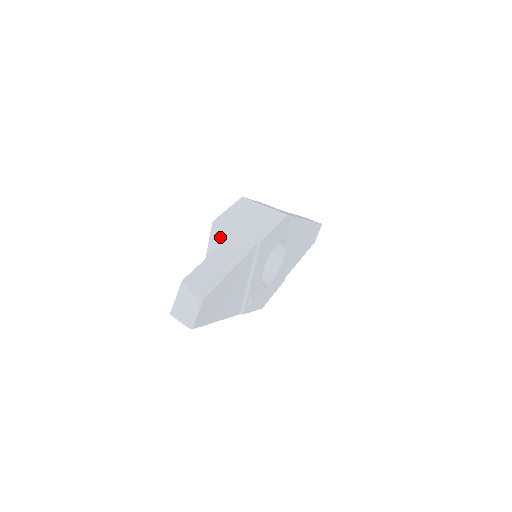
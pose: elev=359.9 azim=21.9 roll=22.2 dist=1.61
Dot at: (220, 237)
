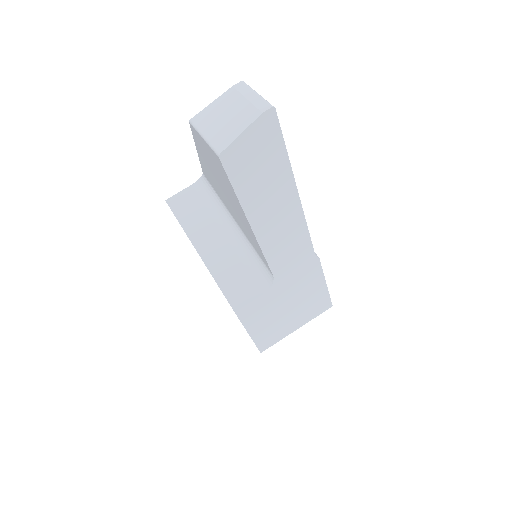
Dot at: (191, 205)
